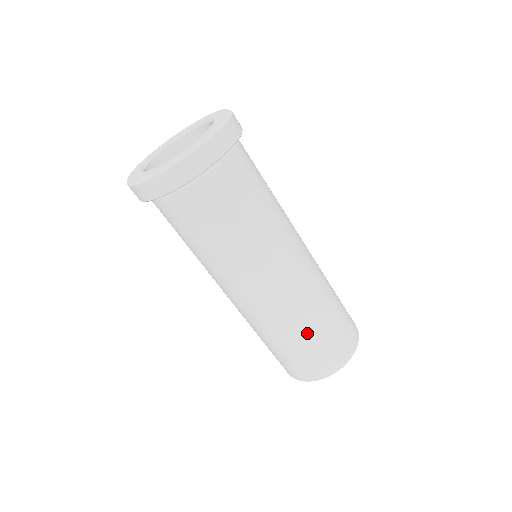
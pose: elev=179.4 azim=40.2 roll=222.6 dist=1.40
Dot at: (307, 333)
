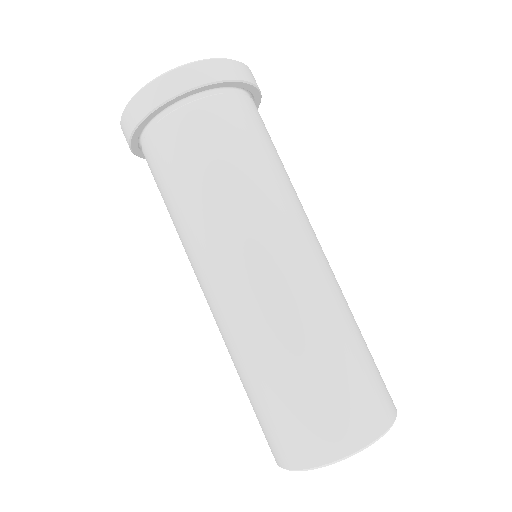
Dot at: (282, 370)
